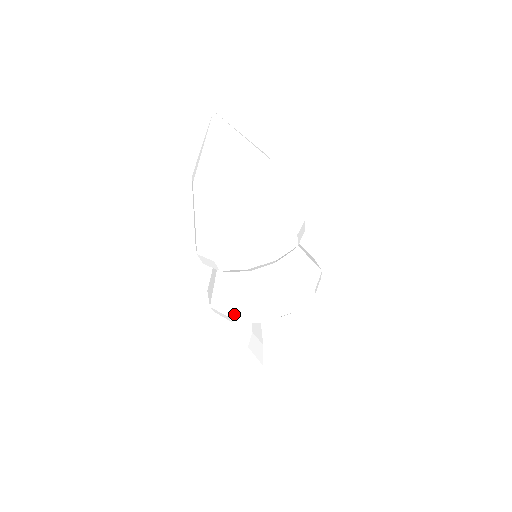
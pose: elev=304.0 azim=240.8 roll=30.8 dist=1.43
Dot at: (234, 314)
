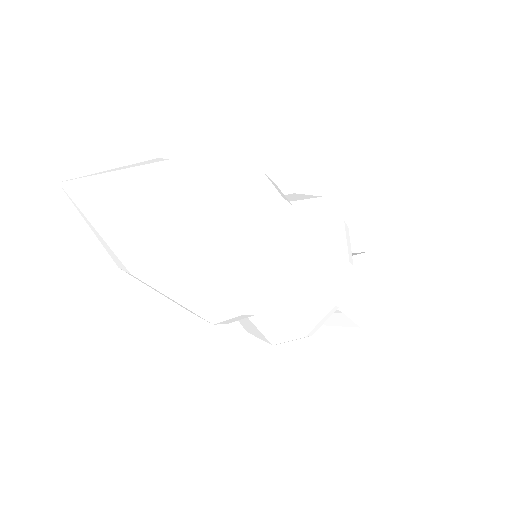
Dot at: (307, 330)
